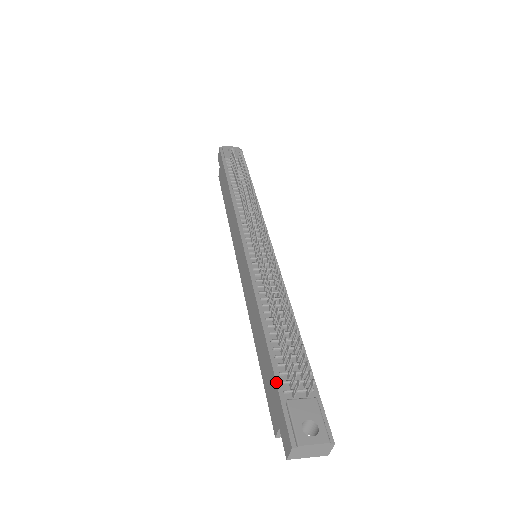
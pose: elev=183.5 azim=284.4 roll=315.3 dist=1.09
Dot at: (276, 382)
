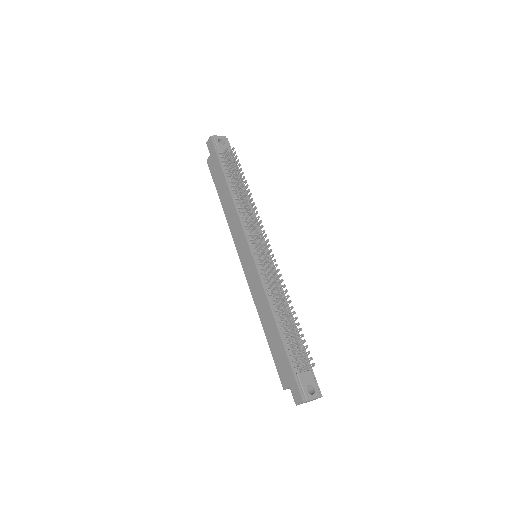
Dot at: (289, 362)
